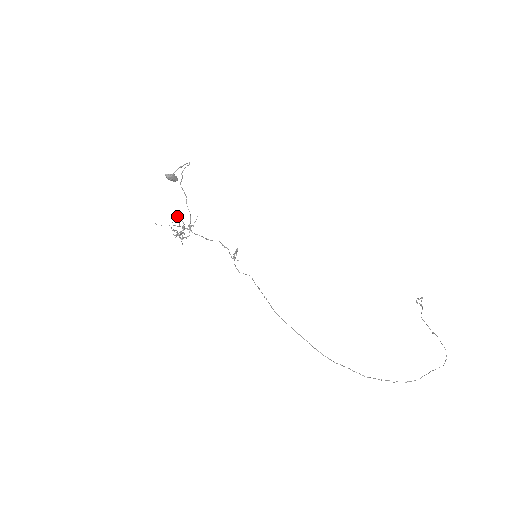
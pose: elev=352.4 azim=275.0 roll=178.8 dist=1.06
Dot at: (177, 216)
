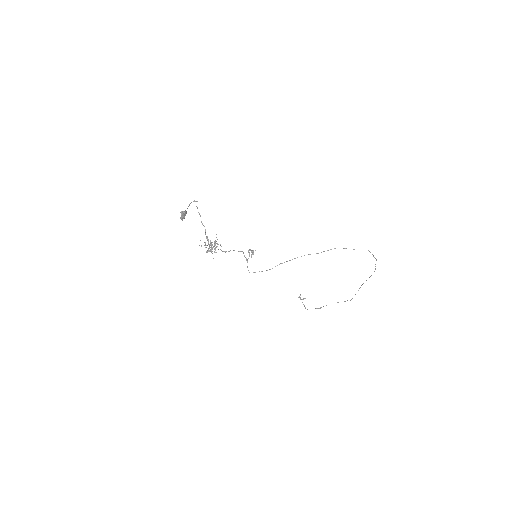
Dot at: occluded
